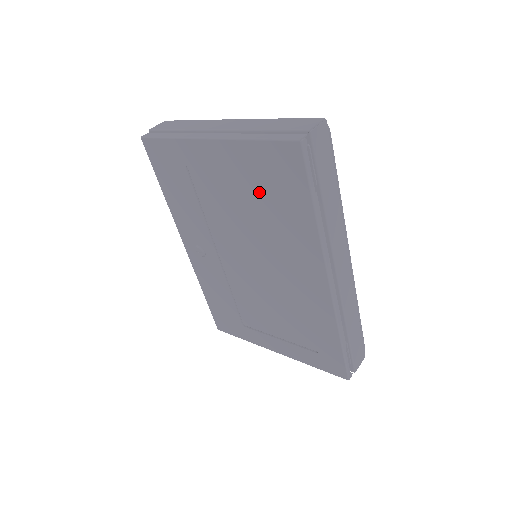
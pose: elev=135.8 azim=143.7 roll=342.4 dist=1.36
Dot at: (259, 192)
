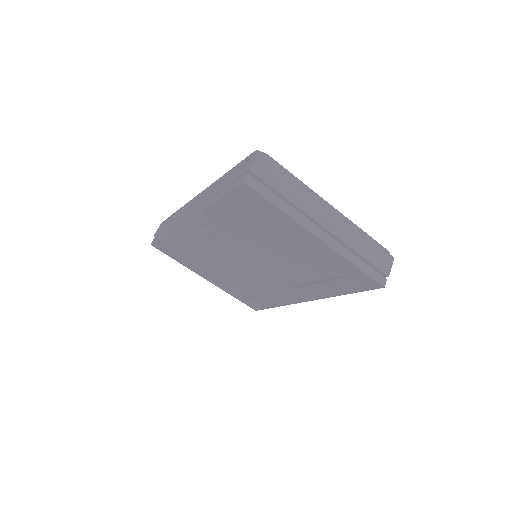
Dot at: (318, 267)
